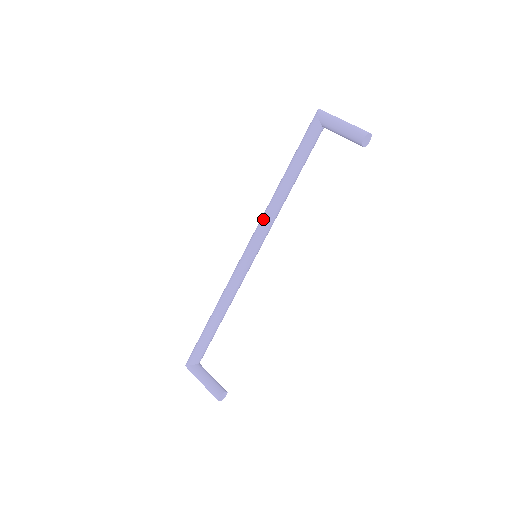
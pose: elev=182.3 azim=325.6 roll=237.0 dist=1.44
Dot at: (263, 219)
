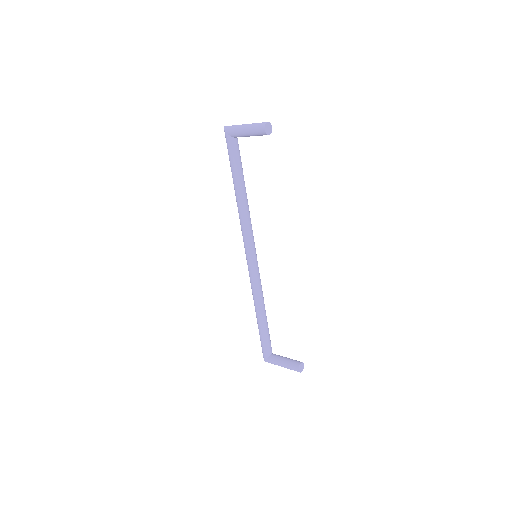
Dot at: (242, 228)
